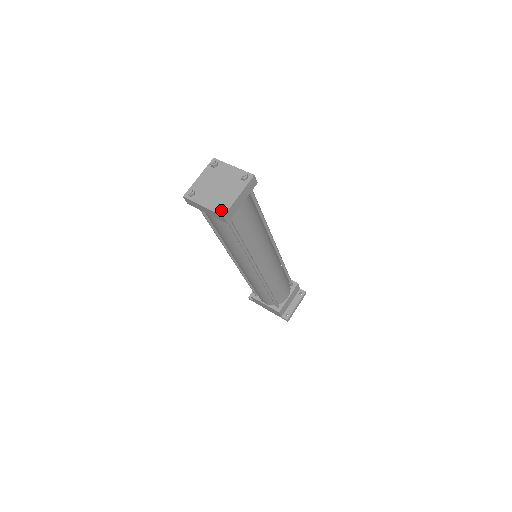
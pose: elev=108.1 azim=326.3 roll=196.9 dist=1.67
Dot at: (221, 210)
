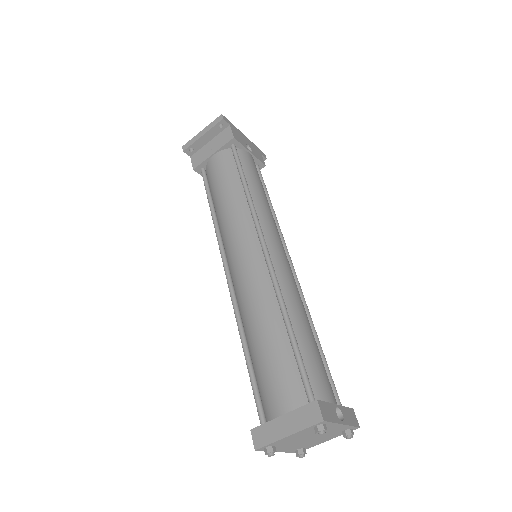
Dot at: (299, 454)
